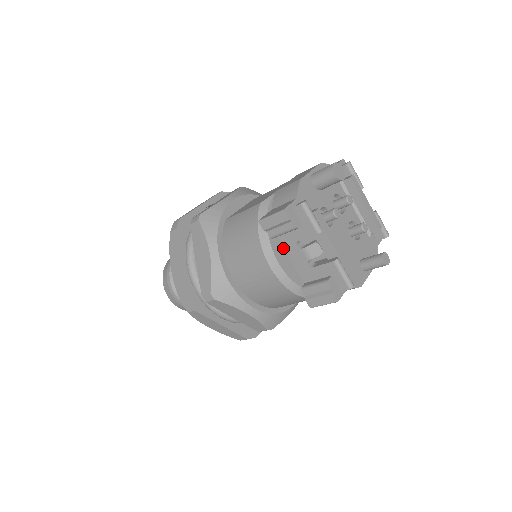
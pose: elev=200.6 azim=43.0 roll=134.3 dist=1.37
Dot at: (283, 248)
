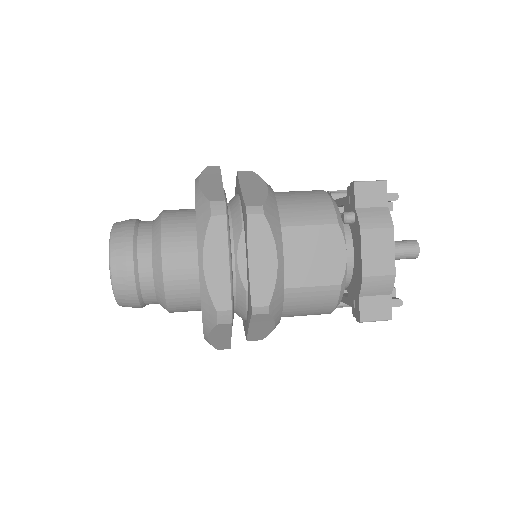
Dot at: occluded
